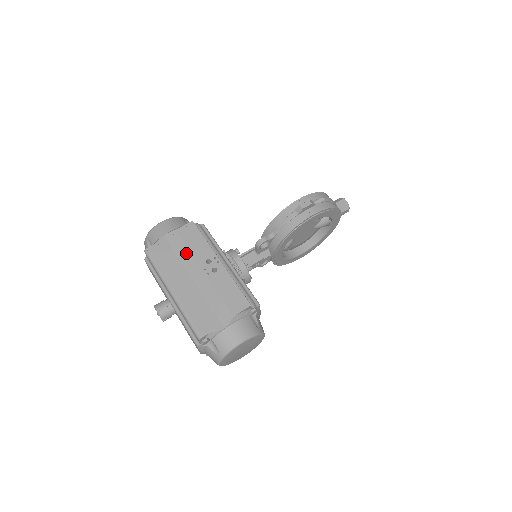
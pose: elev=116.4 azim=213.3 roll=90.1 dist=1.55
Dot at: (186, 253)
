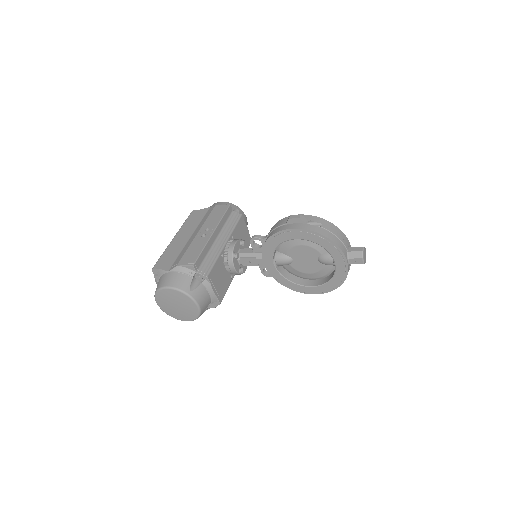
Dot at: (204, 220)
